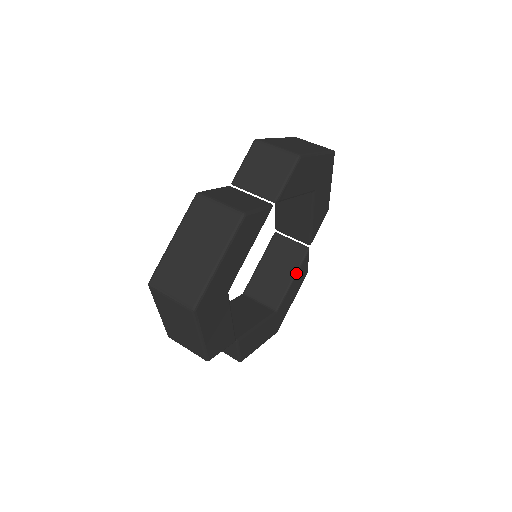
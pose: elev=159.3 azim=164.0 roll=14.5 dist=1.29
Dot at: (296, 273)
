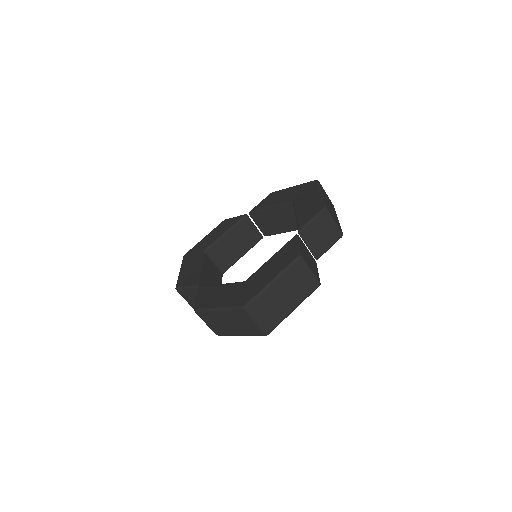
Dot at: occluded
